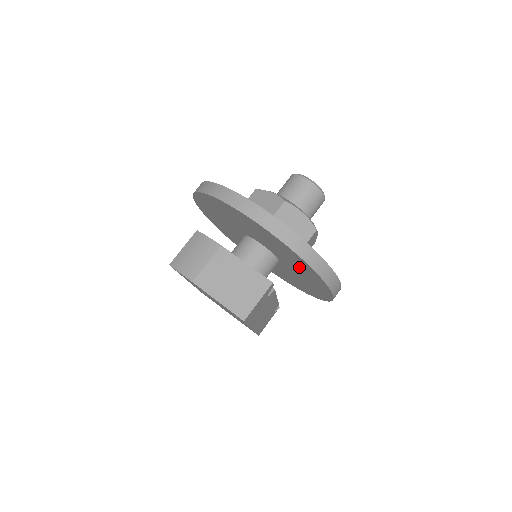
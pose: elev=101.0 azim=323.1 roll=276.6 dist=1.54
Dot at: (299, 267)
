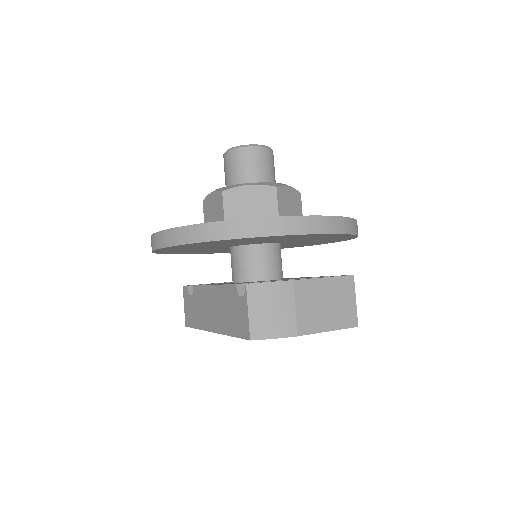
Dot at: occluded
